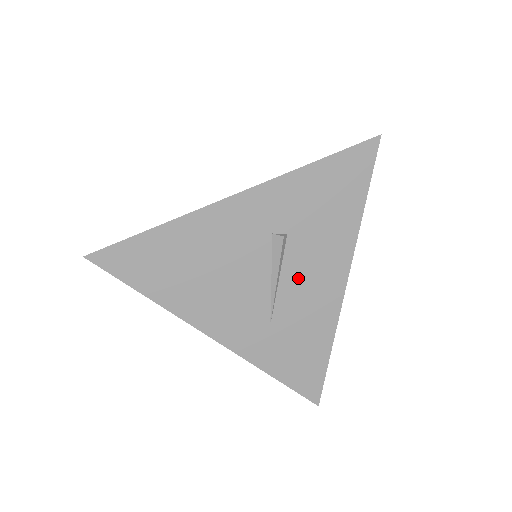
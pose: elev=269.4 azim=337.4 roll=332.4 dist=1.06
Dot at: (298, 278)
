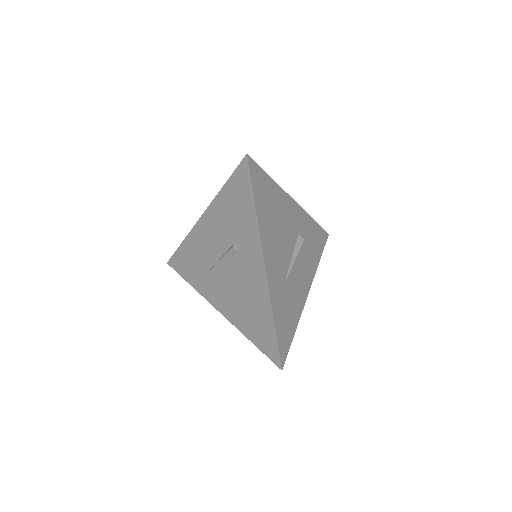
Dot at: (298, 269)
